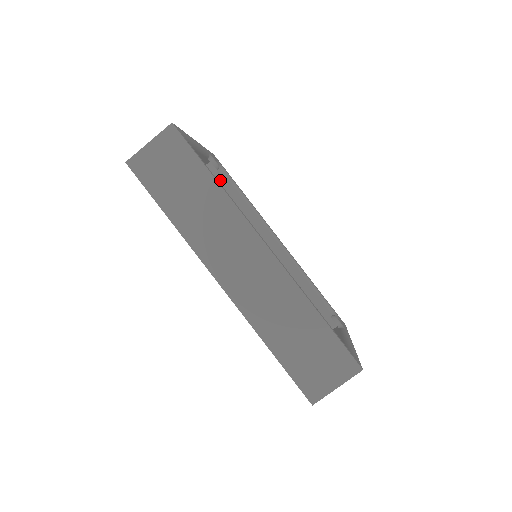
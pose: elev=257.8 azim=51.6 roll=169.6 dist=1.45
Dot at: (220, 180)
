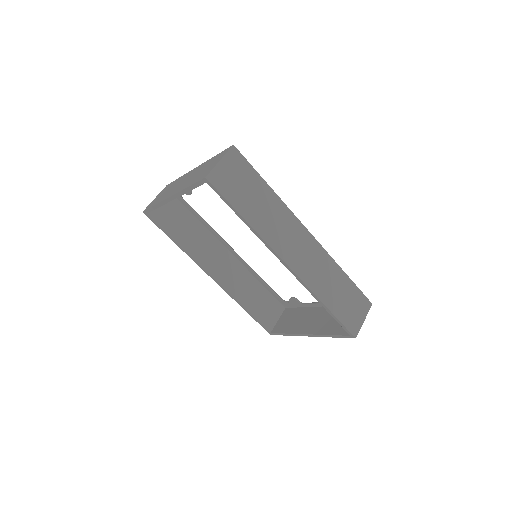
Dot at: (179, 207)
